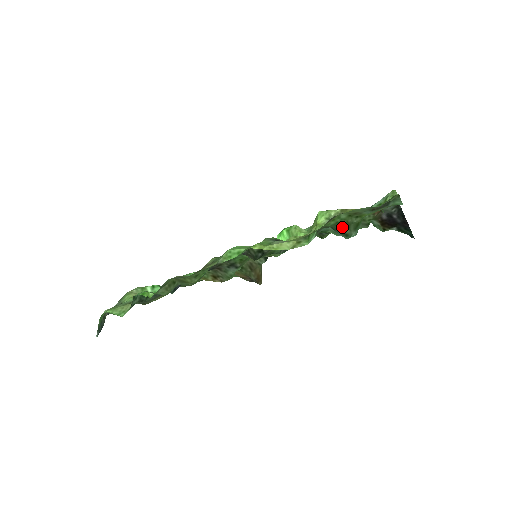
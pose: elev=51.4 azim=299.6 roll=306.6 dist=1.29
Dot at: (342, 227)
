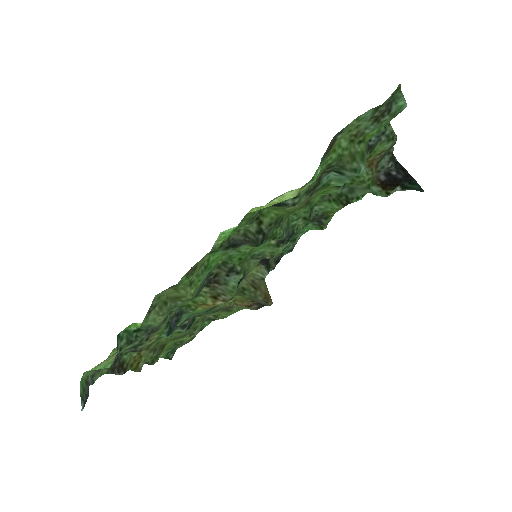
Dot at: (347, 161)
